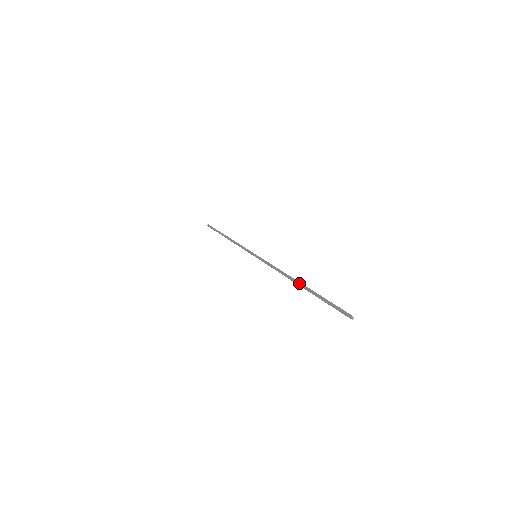
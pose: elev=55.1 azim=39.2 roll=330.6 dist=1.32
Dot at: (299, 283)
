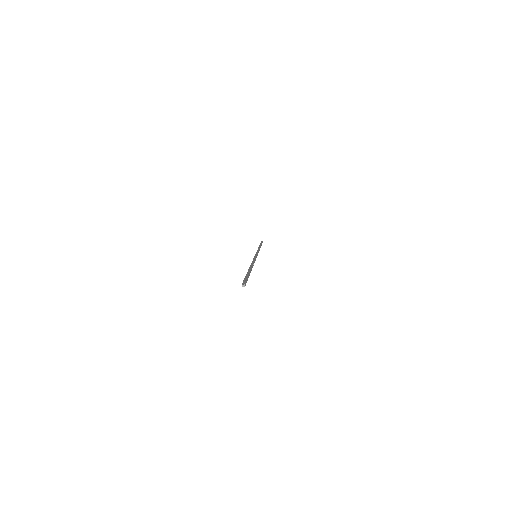
Dot at: occluded
